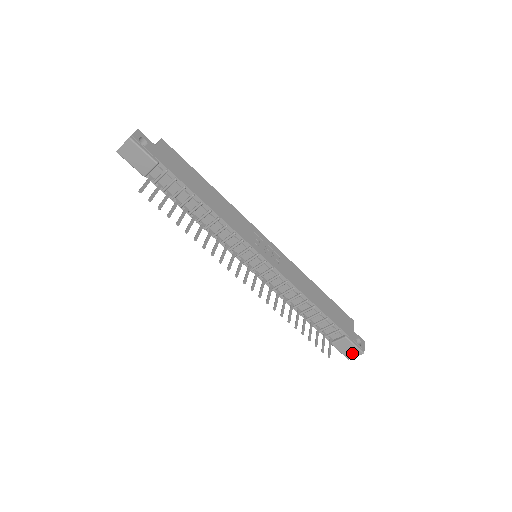
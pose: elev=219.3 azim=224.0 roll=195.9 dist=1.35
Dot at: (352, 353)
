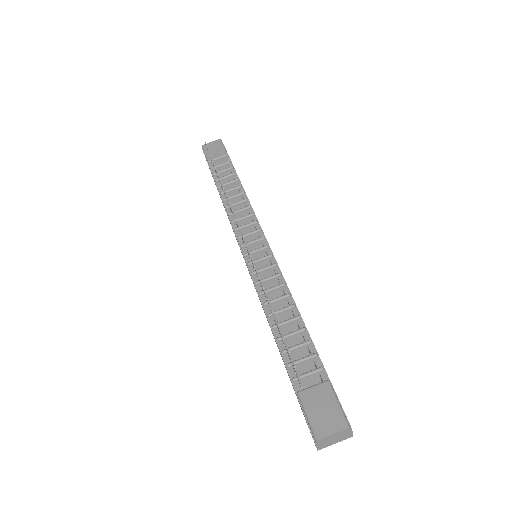
Dot at: (328, 423)
